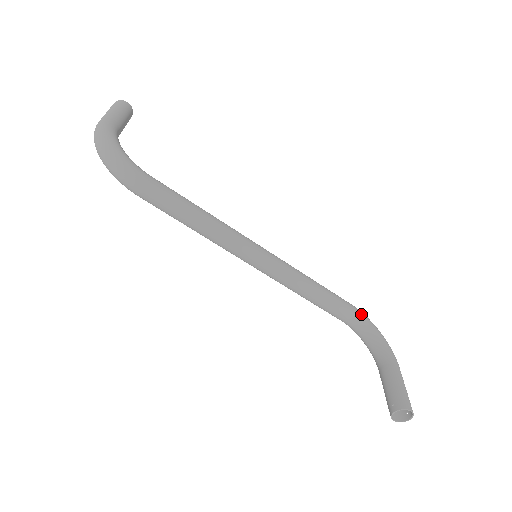
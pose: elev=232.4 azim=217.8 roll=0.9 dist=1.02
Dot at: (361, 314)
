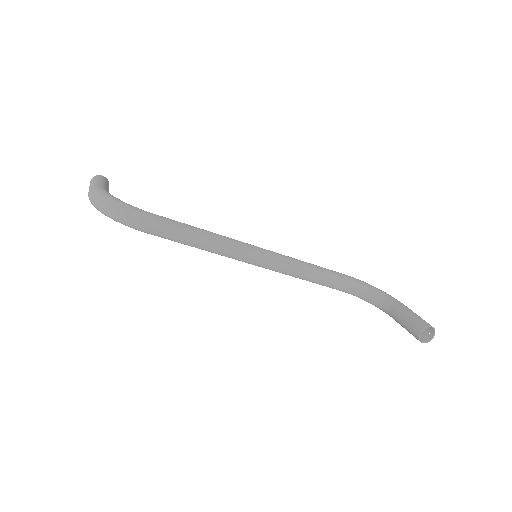
Dot at: (356, 279)
